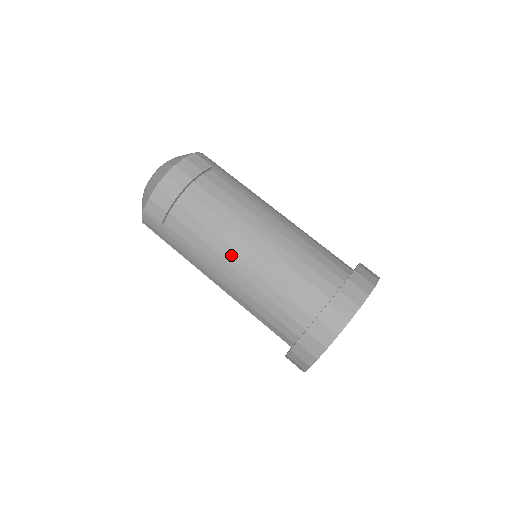
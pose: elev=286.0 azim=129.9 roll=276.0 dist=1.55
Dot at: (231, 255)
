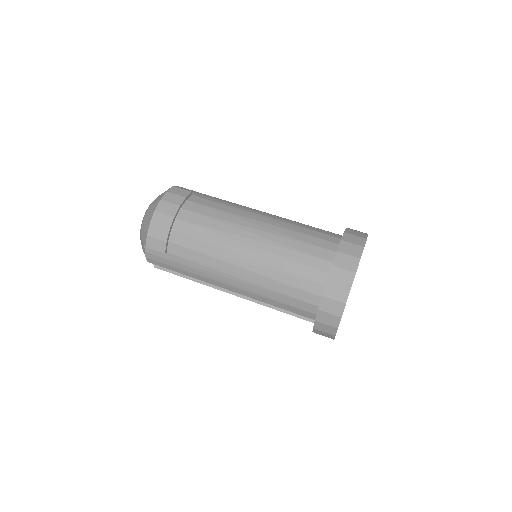
Dot at: (234, 257)
